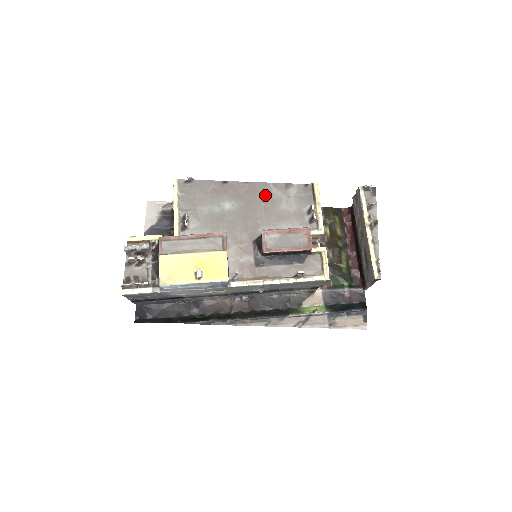
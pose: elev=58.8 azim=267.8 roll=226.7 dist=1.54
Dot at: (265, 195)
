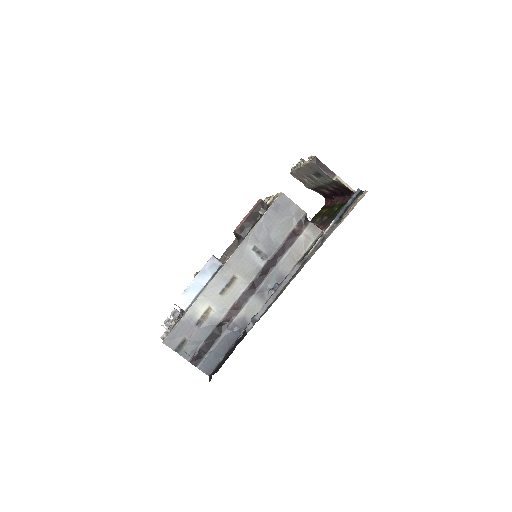
Dot at: occluded
